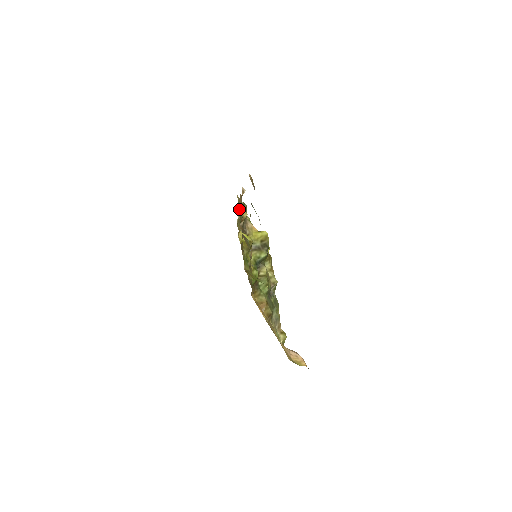
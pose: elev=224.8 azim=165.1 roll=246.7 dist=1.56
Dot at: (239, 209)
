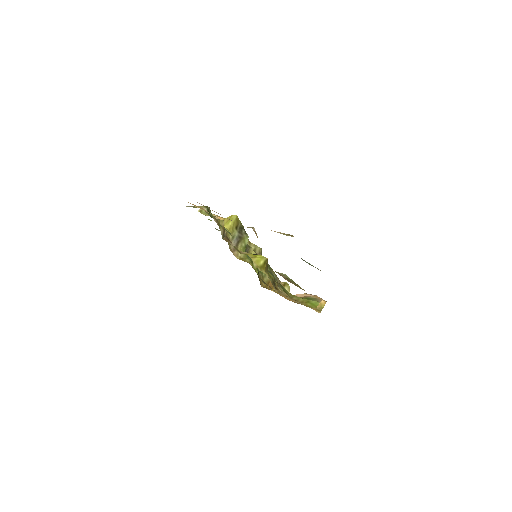
Dot at: occluded
